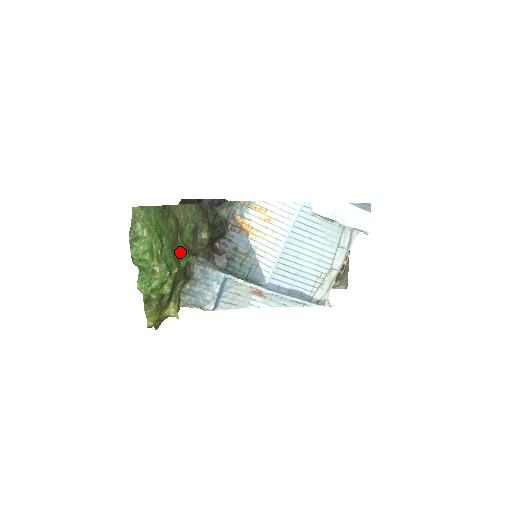
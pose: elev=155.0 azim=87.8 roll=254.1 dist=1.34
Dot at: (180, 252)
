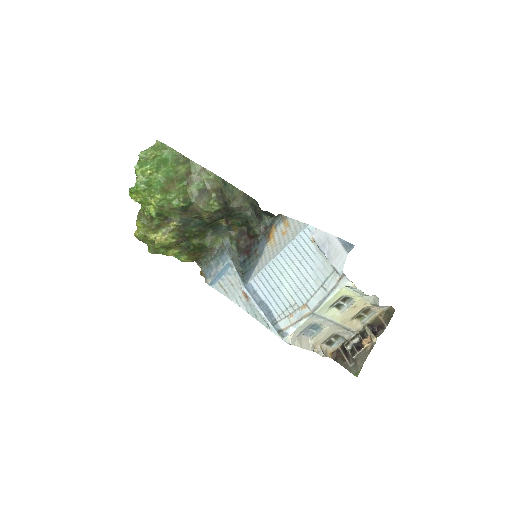
Dot at: (174, 191)
